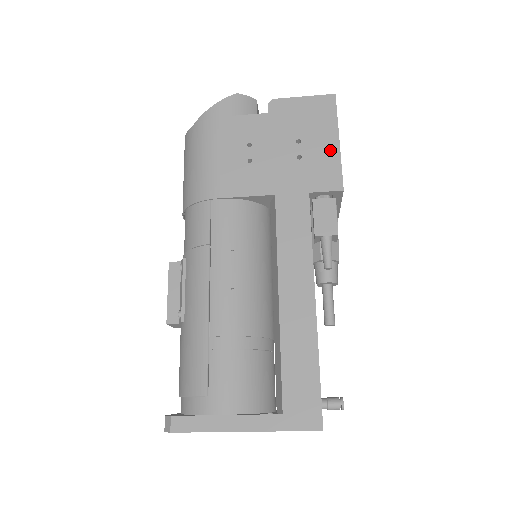
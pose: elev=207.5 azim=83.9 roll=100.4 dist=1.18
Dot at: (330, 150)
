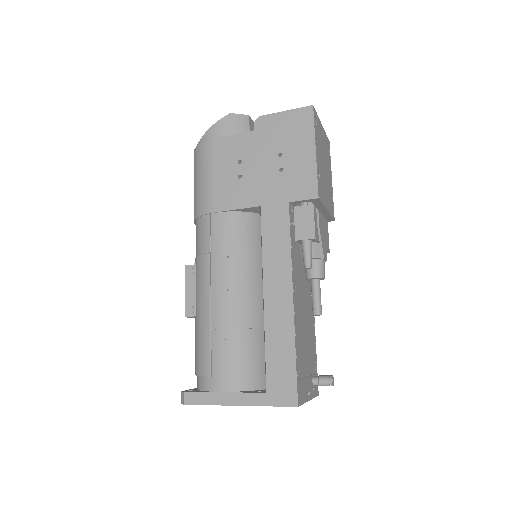
Dot at: (307, 161)
